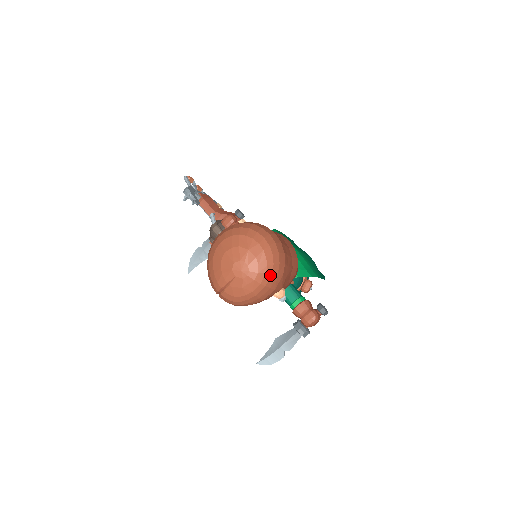
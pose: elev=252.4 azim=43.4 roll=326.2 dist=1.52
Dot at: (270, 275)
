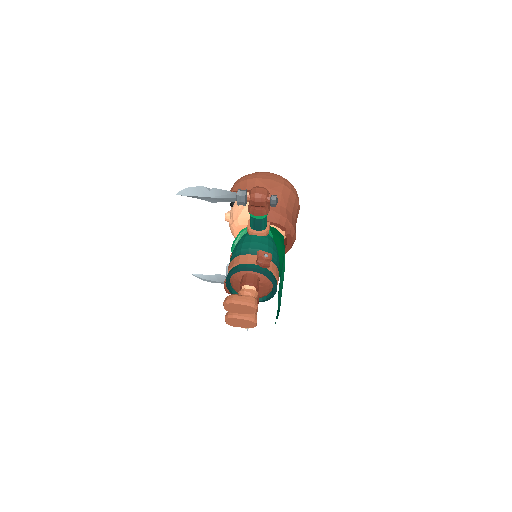
Dot at: (280, 176)
